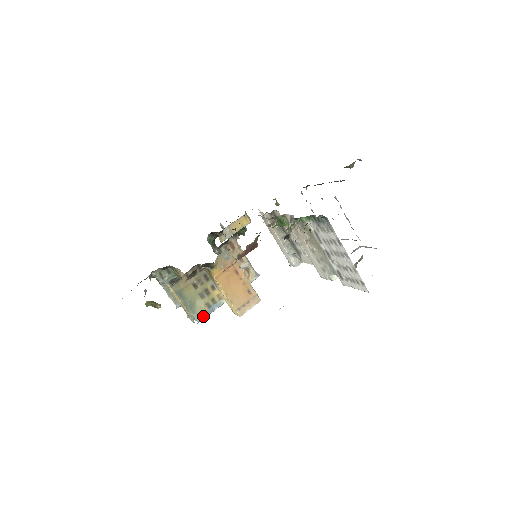
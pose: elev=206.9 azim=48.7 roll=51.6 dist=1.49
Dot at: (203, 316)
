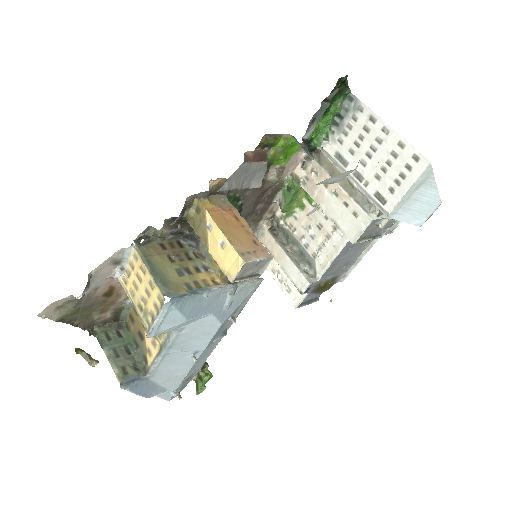
Dot at: (179, 294)
